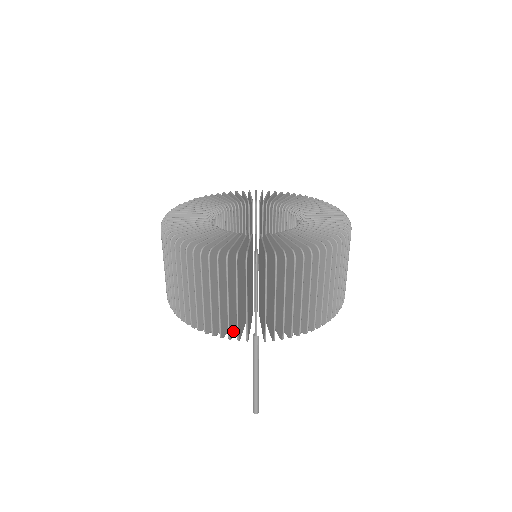
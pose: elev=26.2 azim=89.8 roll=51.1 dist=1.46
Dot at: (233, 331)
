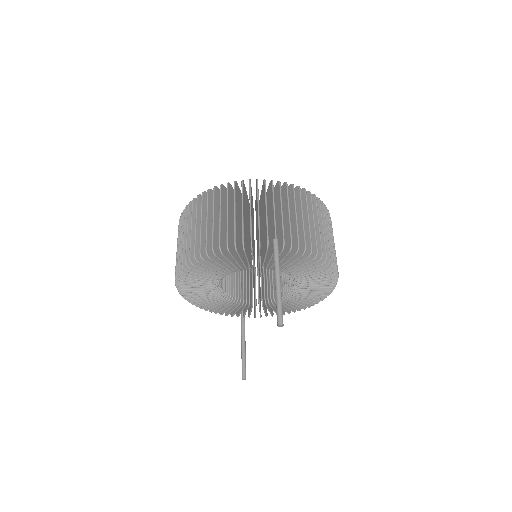
Dot at: occluded
